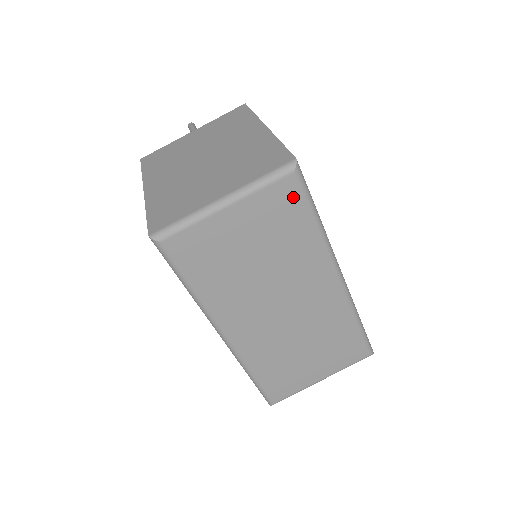
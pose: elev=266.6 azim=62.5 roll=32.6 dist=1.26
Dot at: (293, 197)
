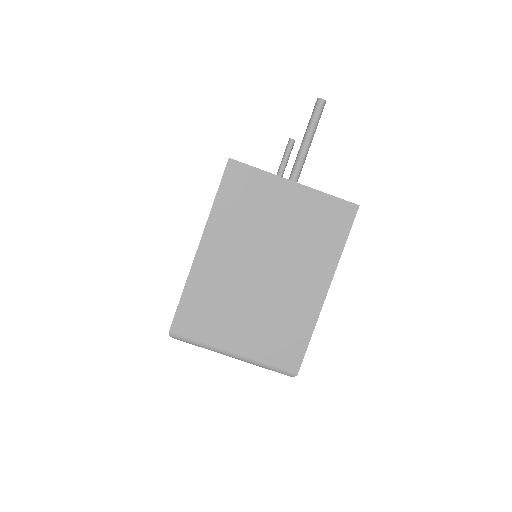
Dot at: occluded
